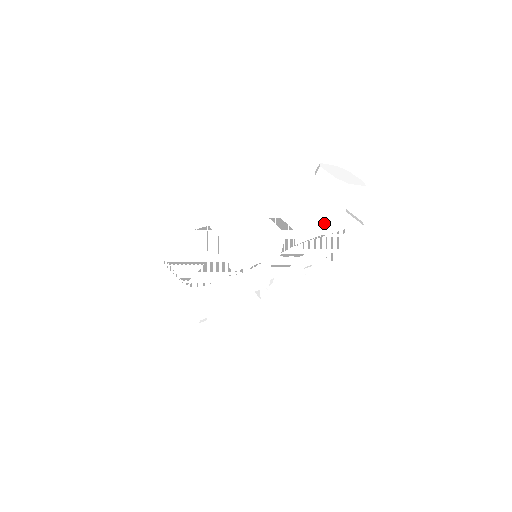
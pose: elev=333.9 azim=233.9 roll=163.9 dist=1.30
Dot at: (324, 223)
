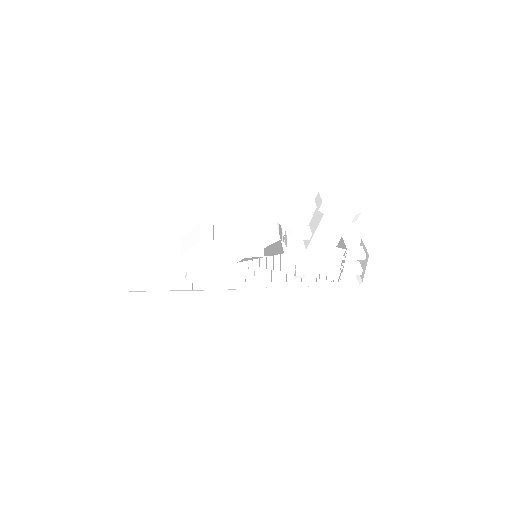
Dot at: (318, 241)
